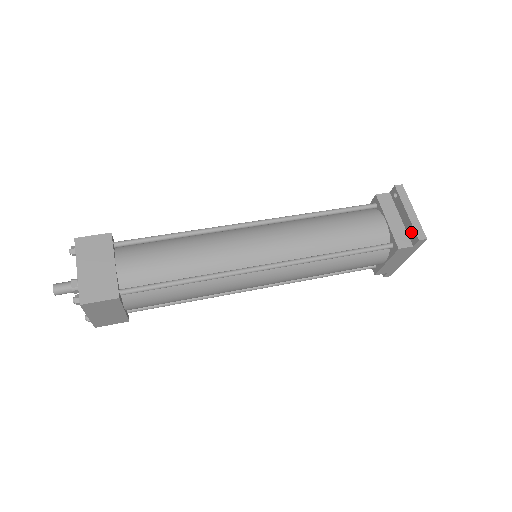
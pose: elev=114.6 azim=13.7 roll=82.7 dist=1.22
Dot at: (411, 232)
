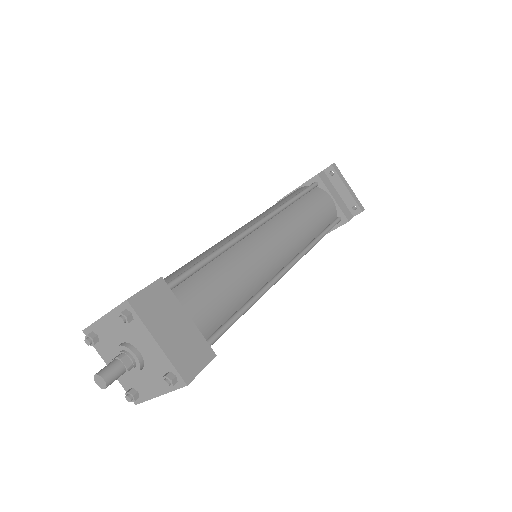
Dot at: (352, 205)
